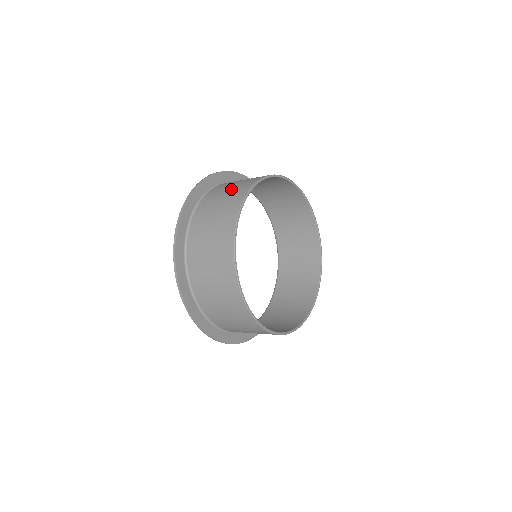
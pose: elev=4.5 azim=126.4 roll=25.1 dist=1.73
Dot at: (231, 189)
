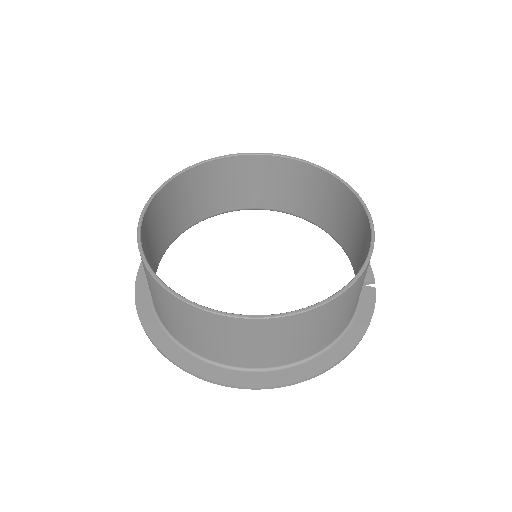
Dot at: (234, 179)
